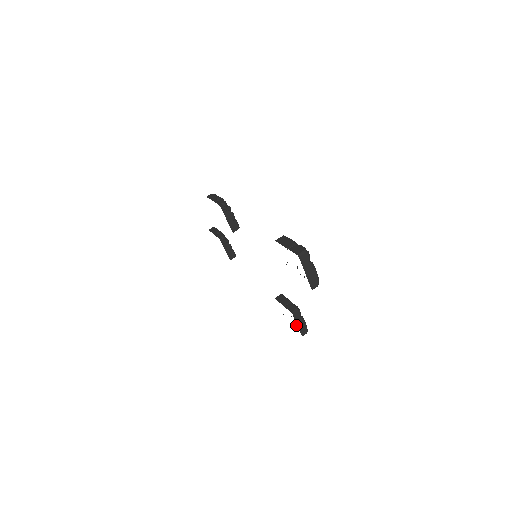
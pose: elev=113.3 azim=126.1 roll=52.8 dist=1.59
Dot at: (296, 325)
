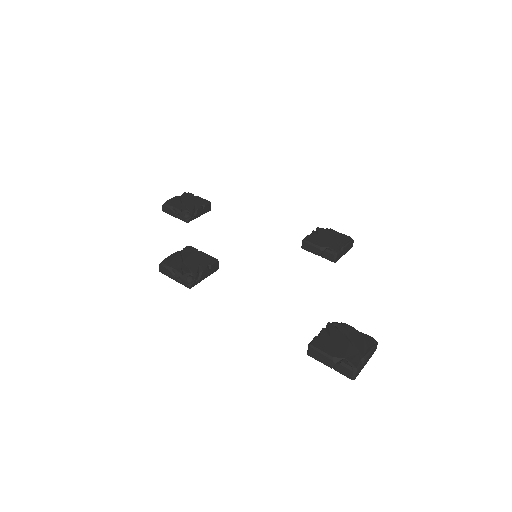
Dot at: occluded
